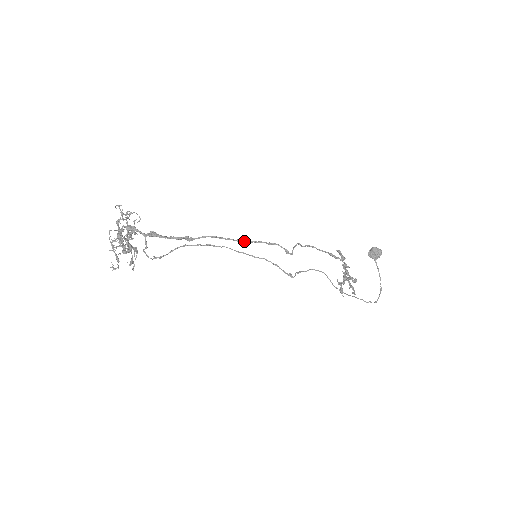
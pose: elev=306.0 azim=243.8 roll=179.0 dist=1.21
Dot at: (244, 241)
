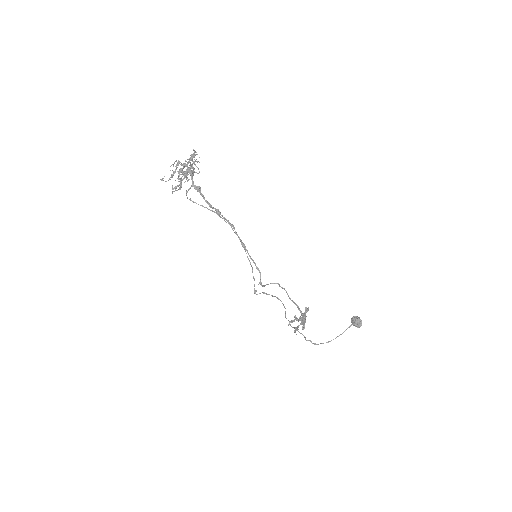
Dot at: (246, 249)
